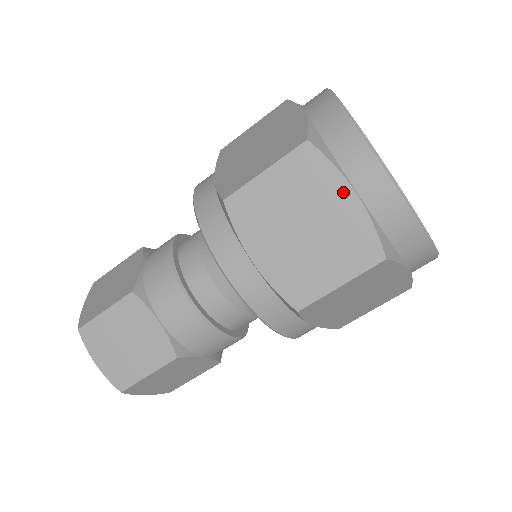
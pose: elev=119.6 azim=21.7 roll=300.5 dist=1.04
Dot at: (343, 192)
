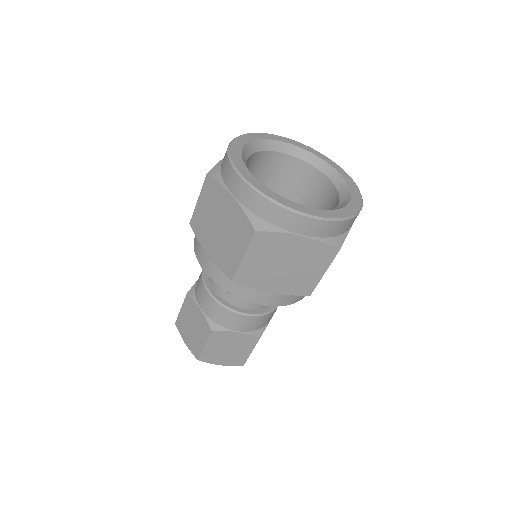
Dot at: (294, 240)
